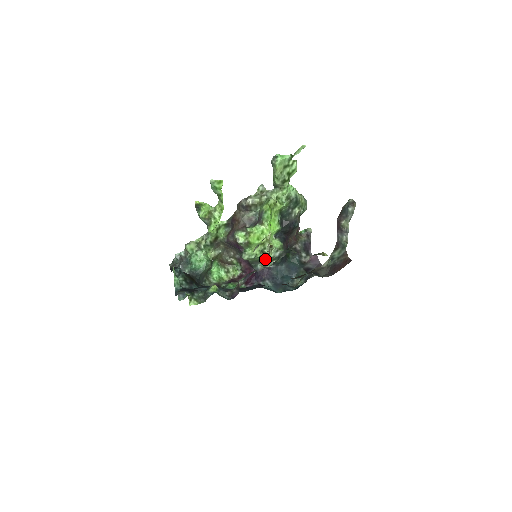
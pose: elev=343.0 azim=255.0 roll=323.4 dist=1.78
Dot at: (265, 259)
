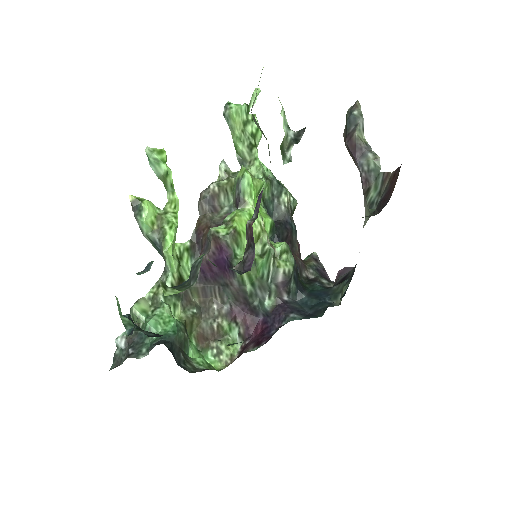
Dot at: (272, 279)
